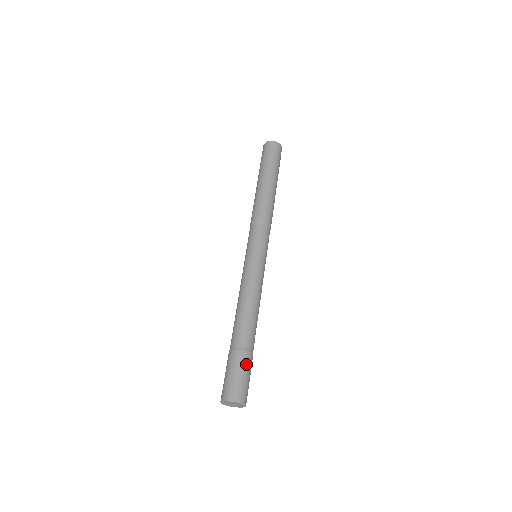
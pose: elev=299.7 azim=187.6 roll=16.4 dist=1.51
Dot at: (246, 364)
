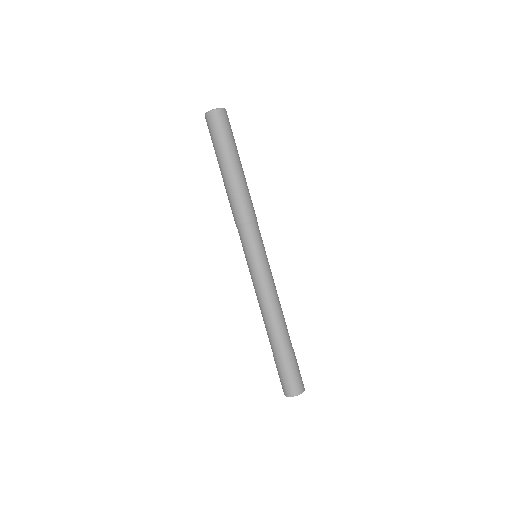
Dot at: (287, 365)
